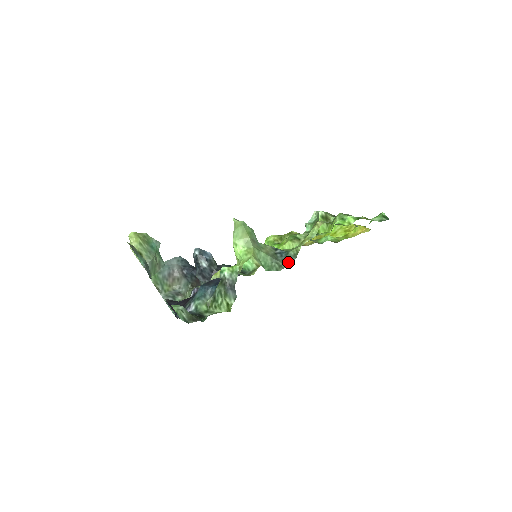
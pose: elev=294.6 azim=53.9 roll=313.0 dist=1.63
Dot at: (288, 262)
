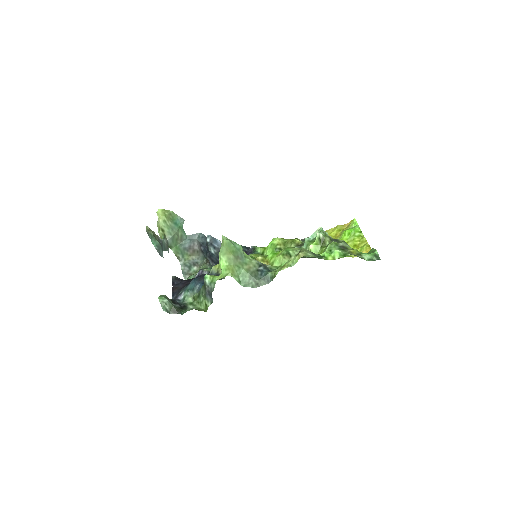
Dot at: (265, 282)
